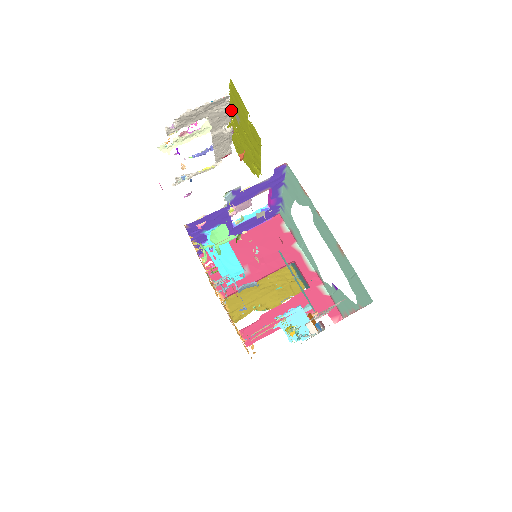
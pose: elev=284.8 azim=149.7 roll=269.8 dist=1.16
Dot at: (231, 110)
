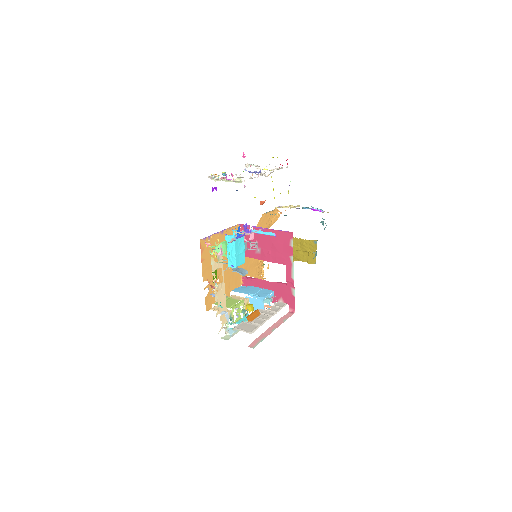
Dot at: occluded
